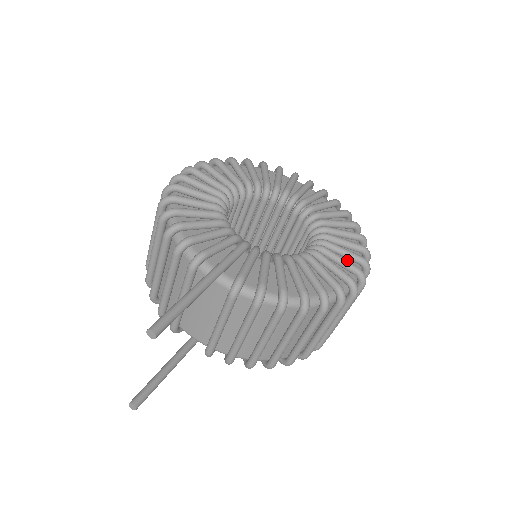
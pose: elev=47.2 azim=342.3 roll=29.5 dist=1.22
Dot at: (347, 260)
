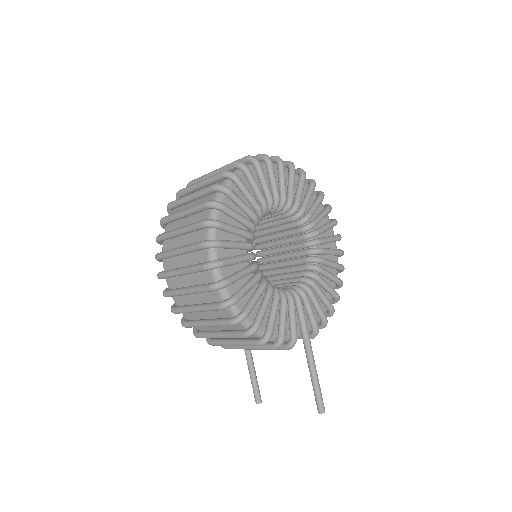
Dot at: (333, 237)
